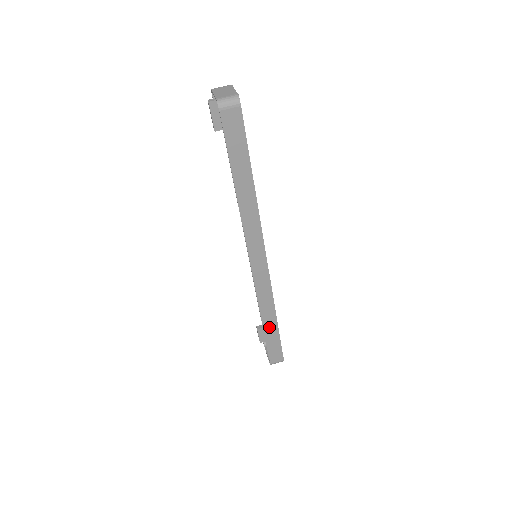
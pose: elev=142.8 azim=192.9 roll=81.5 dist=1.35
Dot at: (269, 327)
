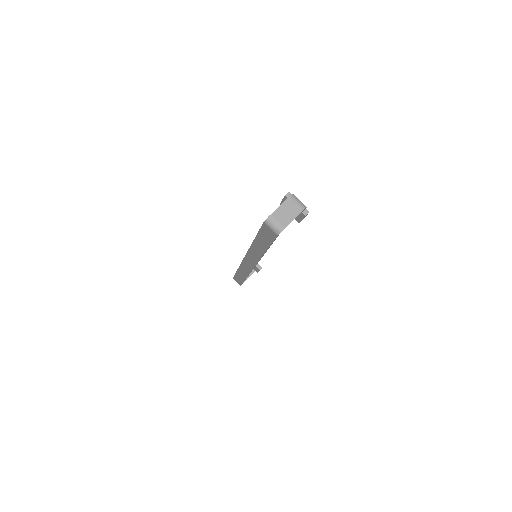
Dot at: (240, 274)
